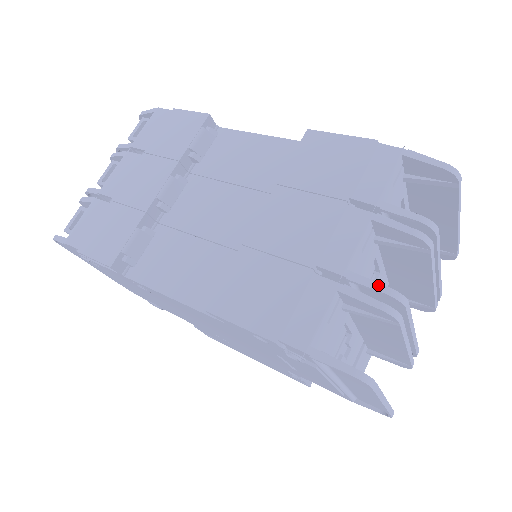
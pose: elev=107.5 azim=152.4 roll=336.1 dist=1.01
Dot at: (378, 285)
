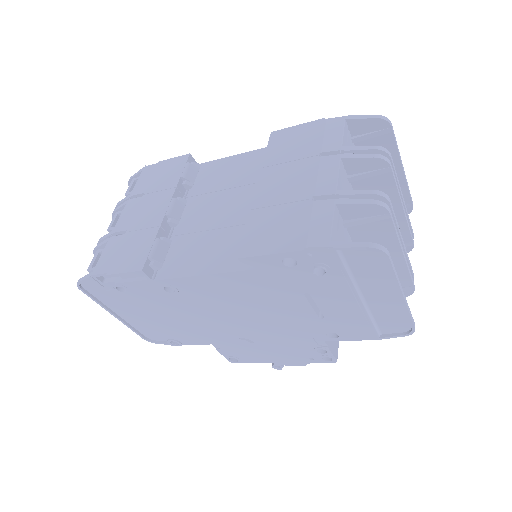
Dot at: (364, 191)
